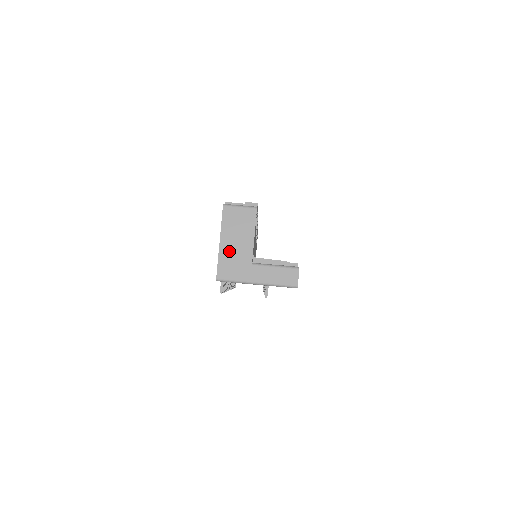
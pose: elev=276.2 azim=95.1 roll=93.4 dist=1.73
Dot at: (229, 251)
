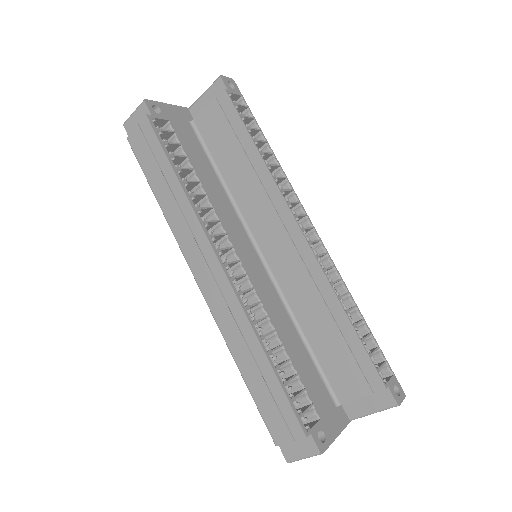
Dot at: occluded
